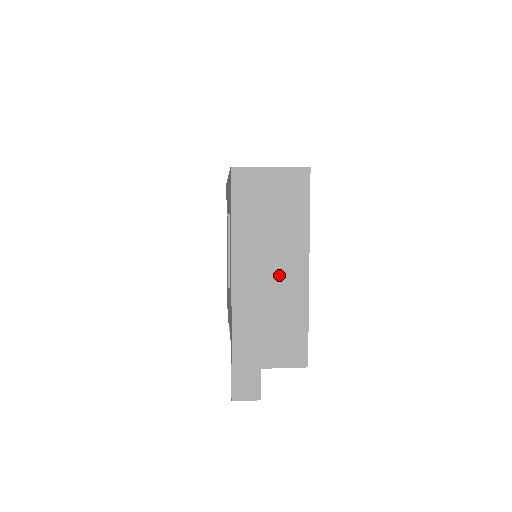
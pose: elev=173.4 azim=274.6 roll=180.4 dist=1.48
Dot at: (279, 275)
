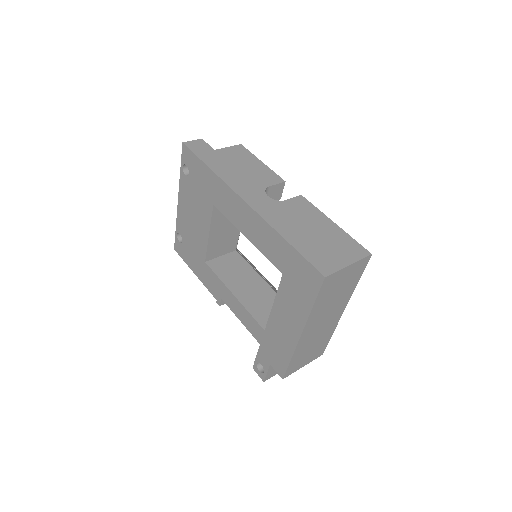
Dot at: (327, 322)
